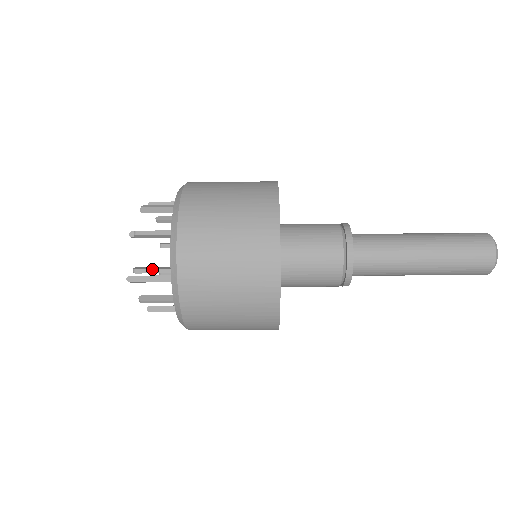
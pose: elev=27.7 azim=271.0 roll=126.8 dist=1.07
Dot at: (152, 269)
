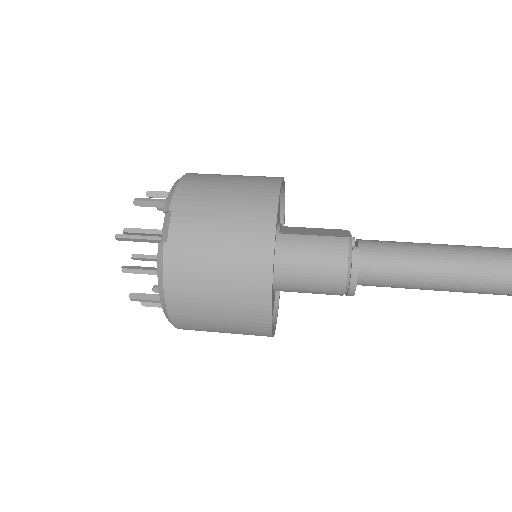
Dot at: (158, 307)
